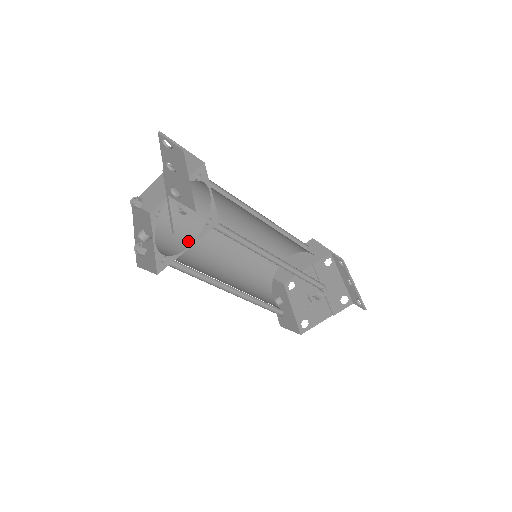
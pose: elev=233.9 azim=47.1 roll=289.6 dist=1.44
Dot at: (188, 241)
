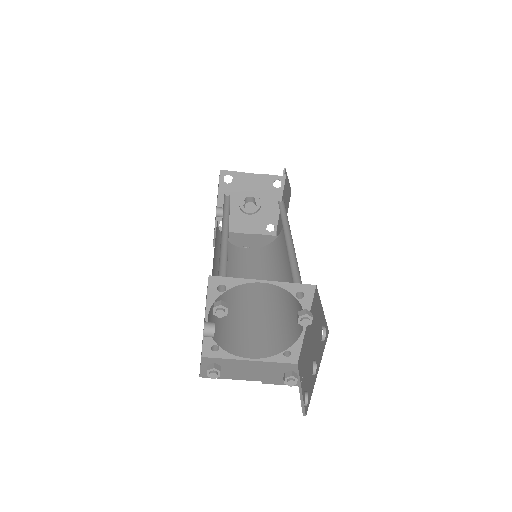
Dot at: occluded
